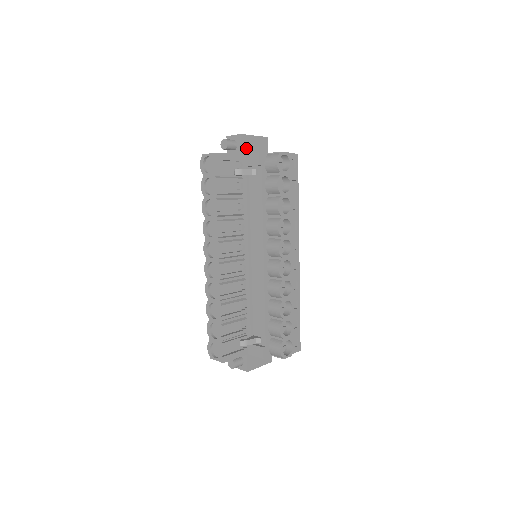
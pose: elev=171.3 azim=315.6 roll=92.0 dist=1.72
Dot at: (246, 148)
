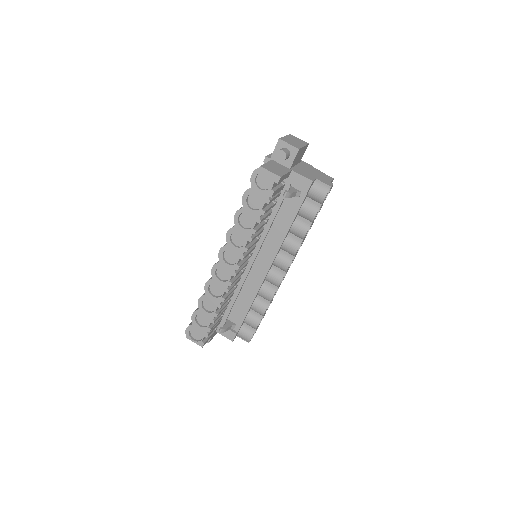
Dot at: (295, 161)
